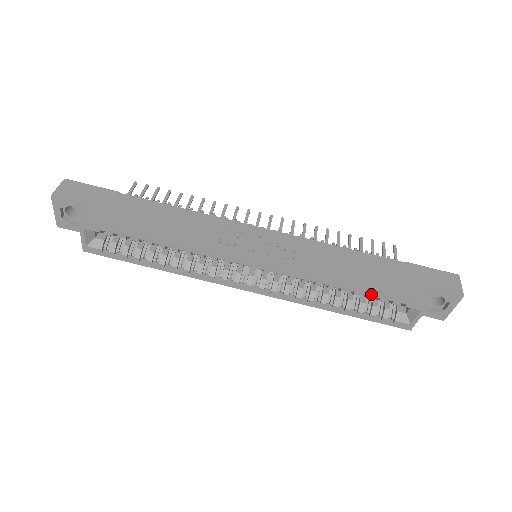
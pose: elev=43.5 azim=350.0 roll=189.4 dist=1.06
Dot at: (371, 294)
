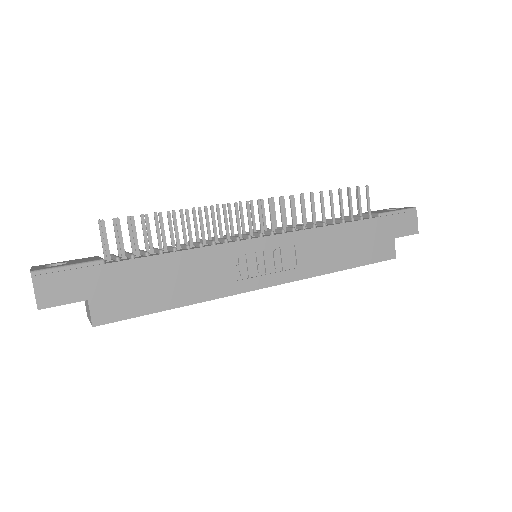
Dot at: (357, 266)
